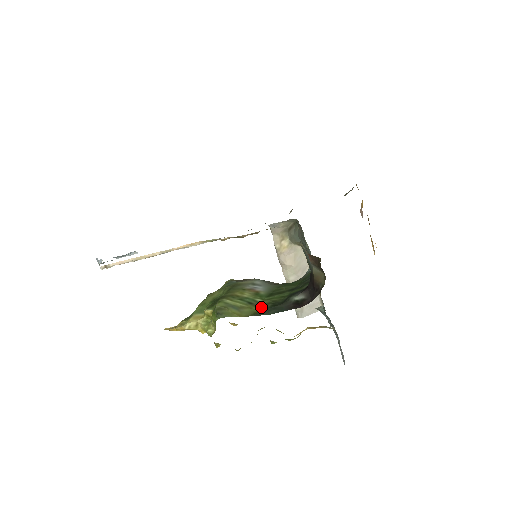
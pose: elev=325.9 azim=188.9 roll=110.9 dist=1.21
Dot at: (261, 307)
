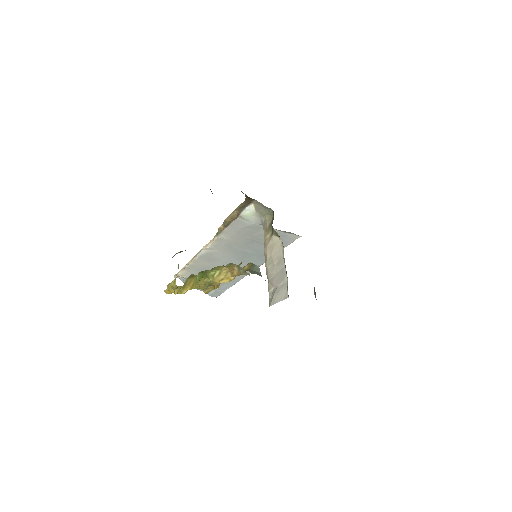
Dot at: occluded
